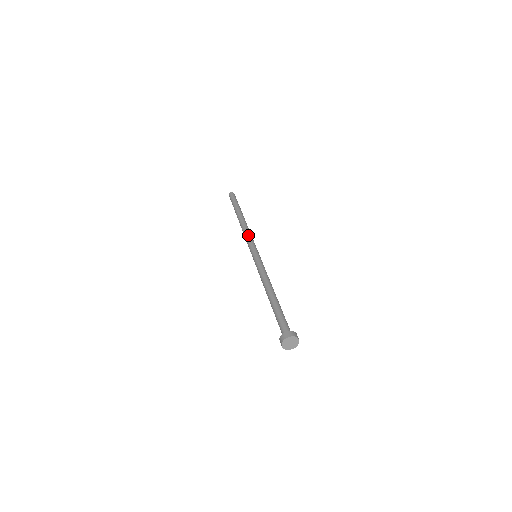
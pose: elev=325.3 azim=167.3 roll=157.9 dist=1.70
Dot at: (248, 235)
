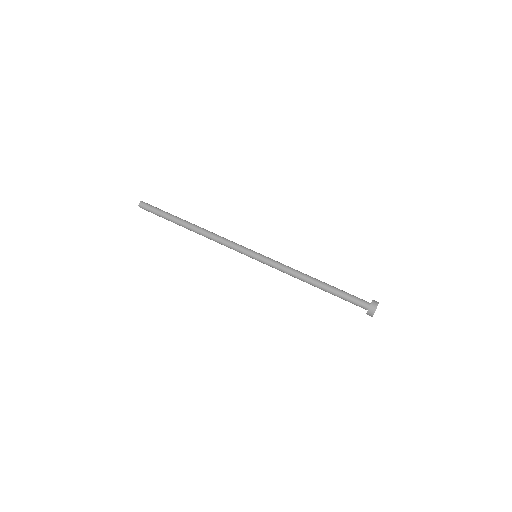
Dot at: (224, 242)
